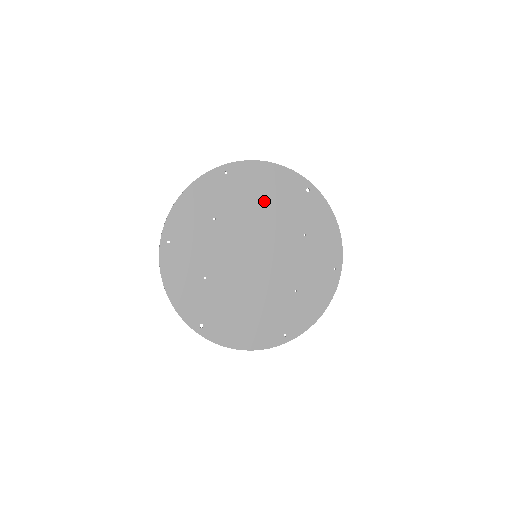
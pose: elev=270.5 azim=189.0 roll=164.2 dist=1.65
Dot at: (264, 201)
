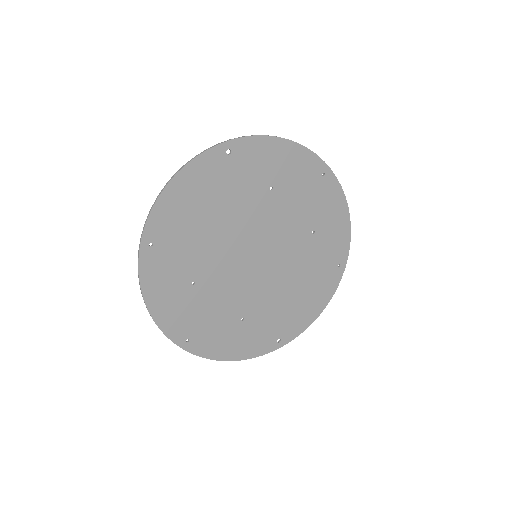
Dot at: (208, 216)
